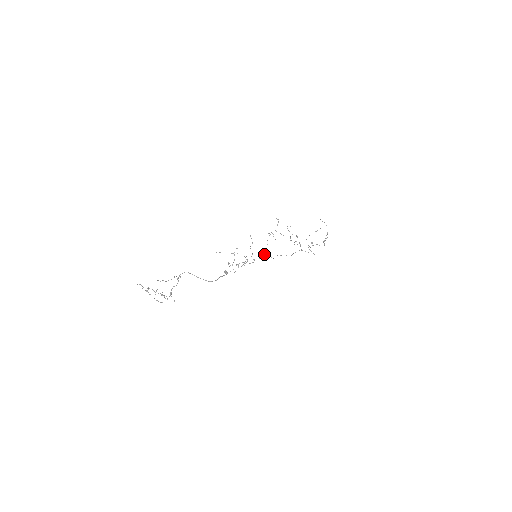
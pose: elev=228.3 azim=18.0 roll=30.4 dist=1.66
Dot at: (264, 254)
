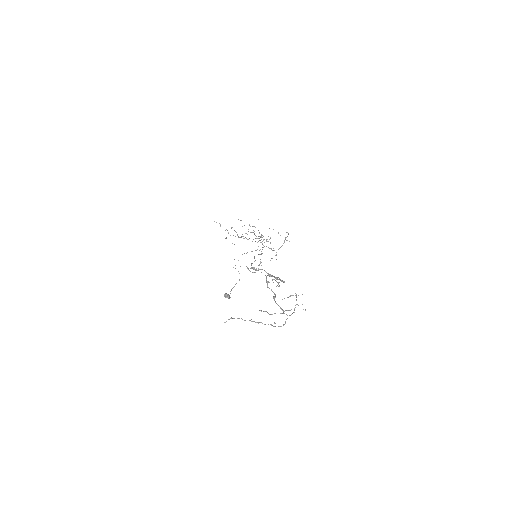
Dot at: (285, 238)
